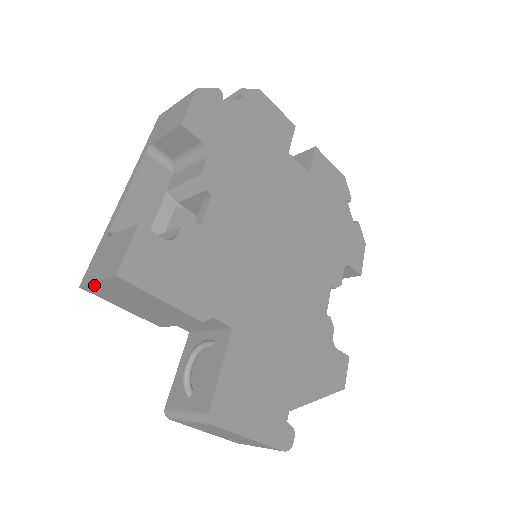
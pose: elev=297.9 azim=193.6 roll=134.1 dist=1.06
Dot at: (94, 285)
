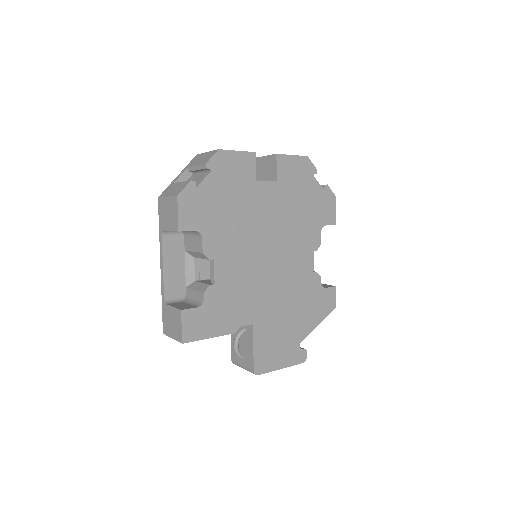
Dot at: (171, 336)
